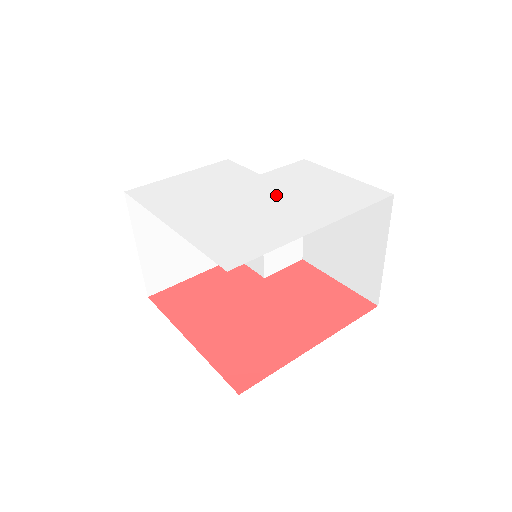
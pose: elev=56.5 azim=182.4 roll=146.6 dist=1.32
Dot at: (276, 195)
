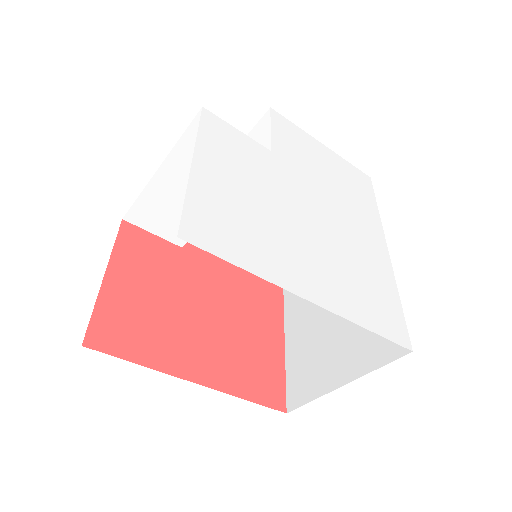
Dot at: (322, 199)
